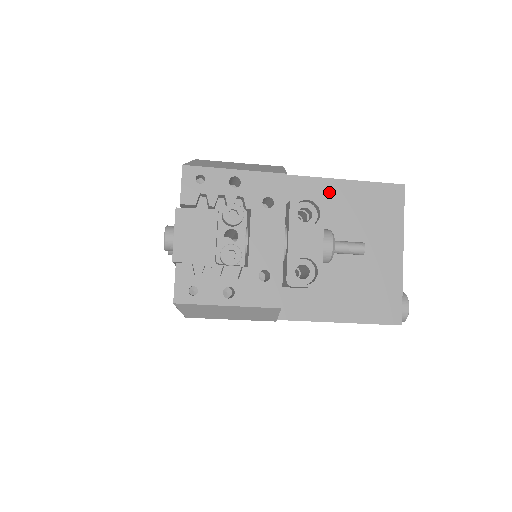
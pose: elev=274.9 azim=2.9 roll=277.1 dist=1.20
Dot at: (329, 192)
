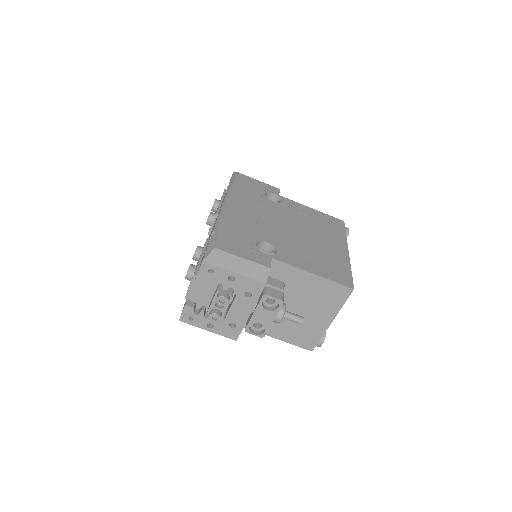
Dot at: (301, 278)
